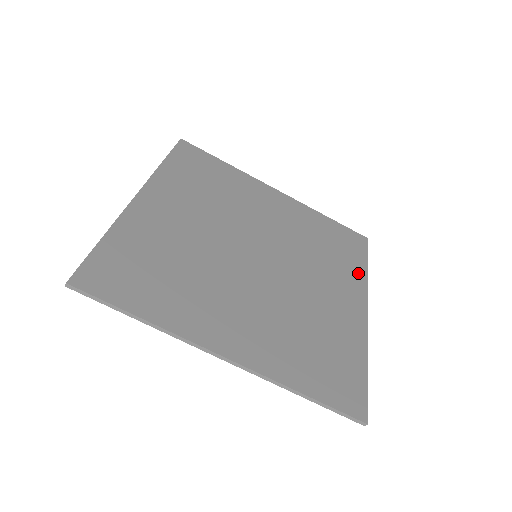
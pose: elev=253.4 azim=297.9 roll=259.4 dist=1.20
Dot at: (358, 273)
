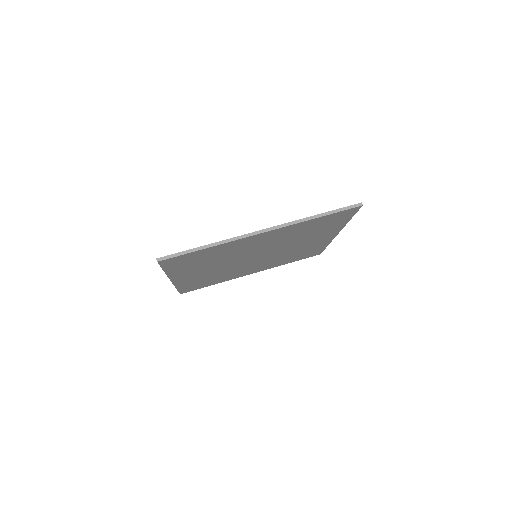
Dot at: occluded
